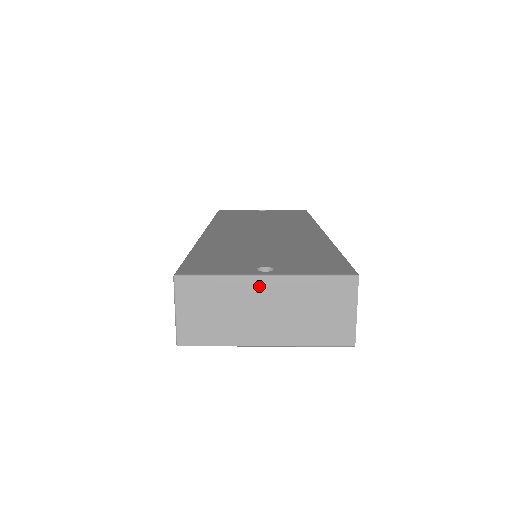
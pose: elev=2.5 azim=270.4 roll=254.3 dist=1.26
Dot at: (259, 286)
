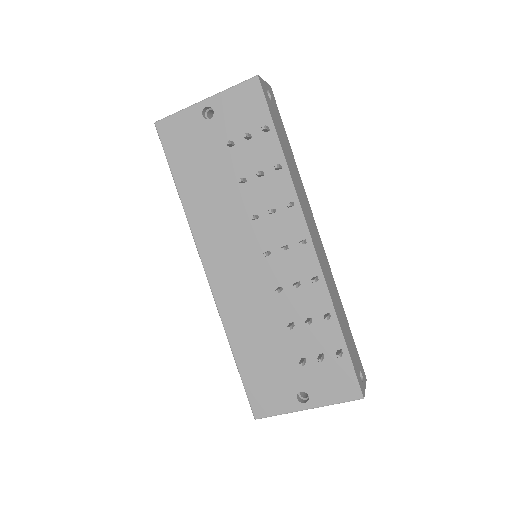
Dot at: occluded
